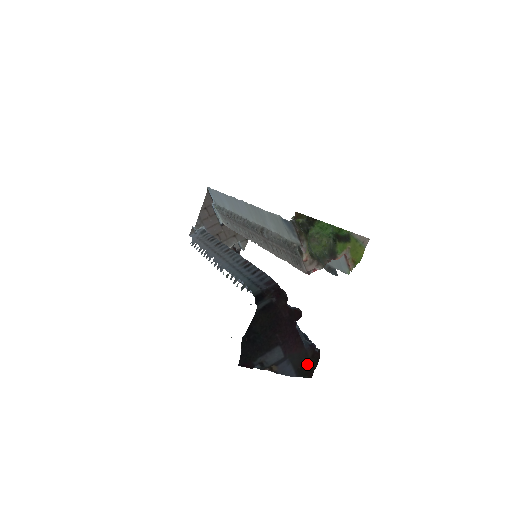
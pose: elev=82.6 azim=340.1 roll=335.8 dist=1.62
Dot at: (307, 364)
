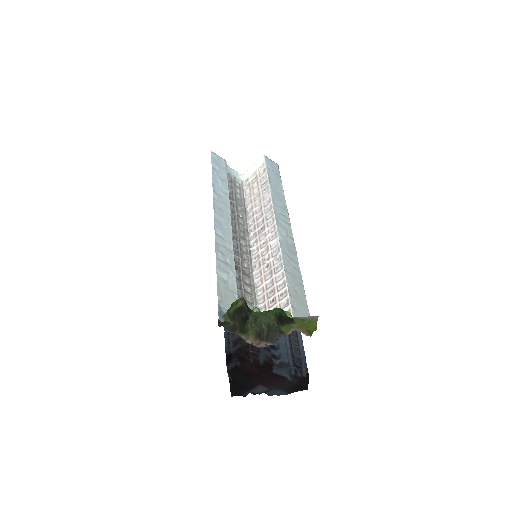
Dot at: (297, 385)
